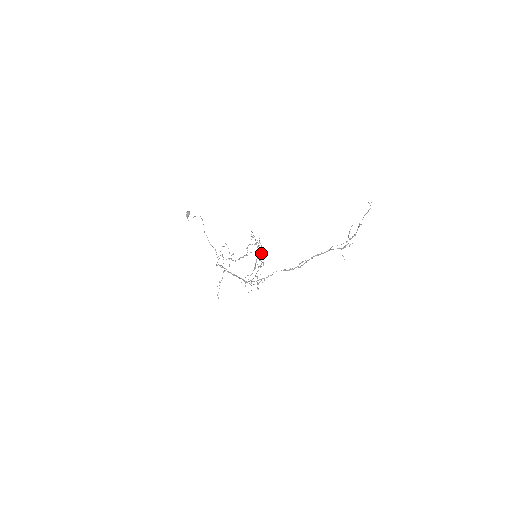
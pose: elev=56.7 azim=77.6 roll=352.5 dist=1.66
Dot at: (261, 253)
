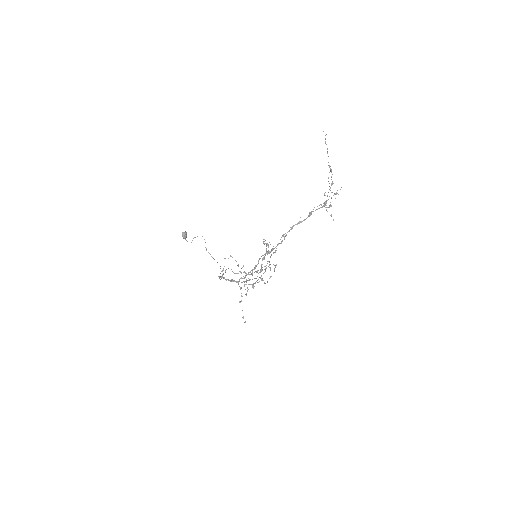
Dot at: (267, 254)
